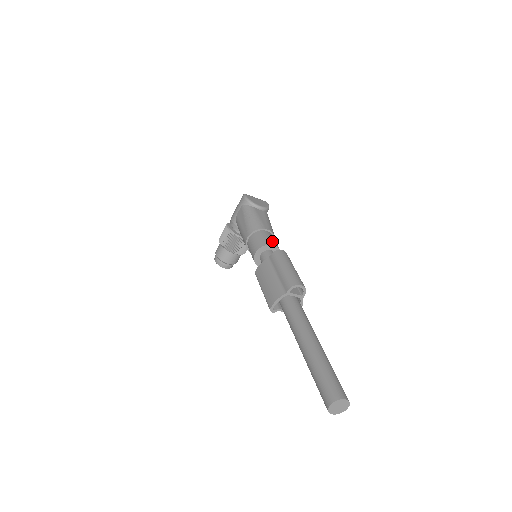
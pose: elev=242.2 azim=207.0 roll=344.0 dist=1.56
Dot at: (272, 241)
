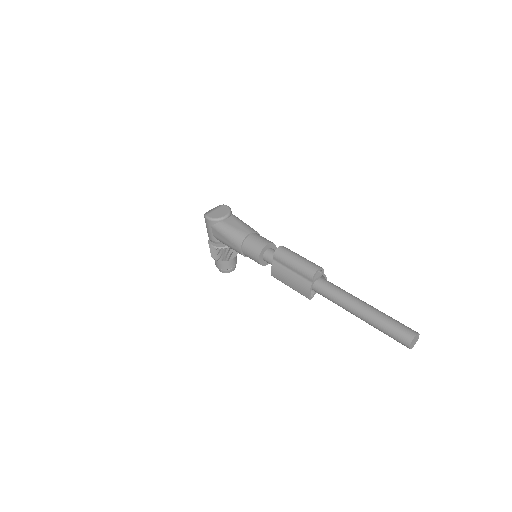
Dot at: (262, 242)
